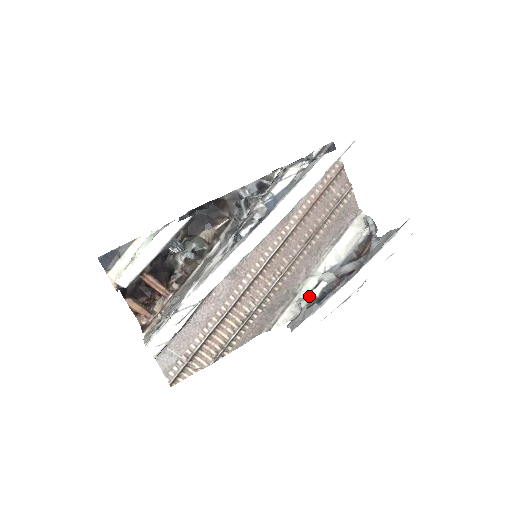
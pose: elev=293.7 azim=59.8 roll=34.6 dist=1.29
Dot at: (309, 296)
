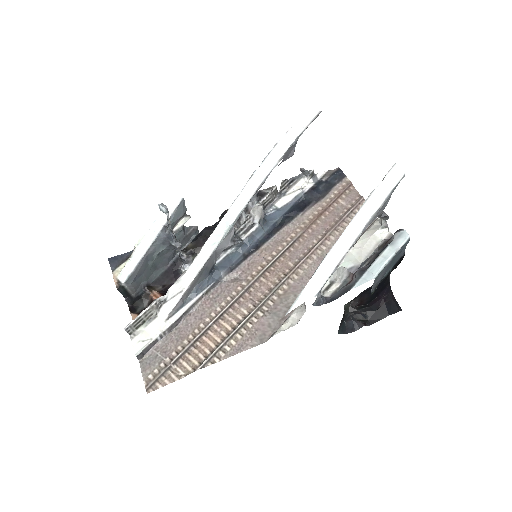
Dot at: occluded
